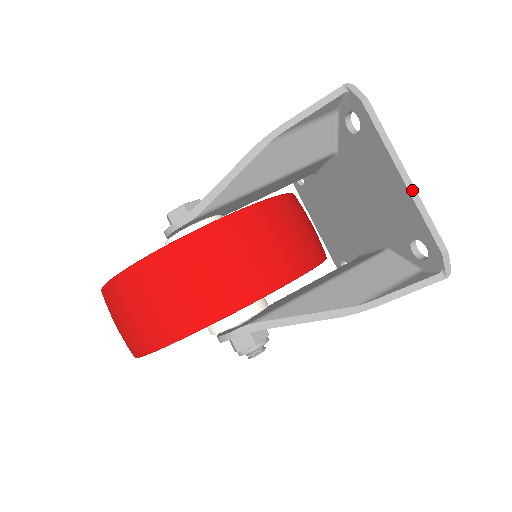
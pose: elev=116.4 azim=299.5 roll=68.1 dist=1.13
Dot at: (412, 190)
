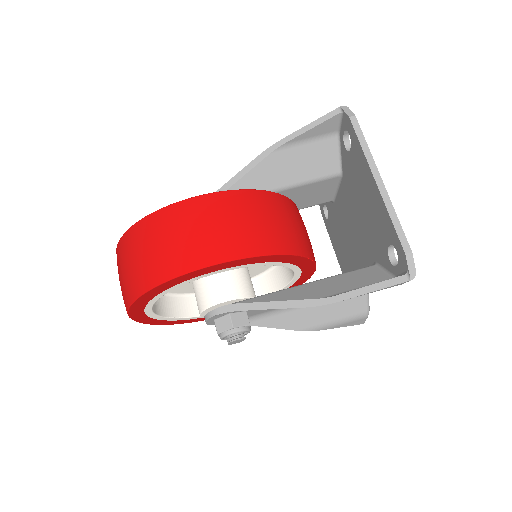
Dot at: (384, 194)
